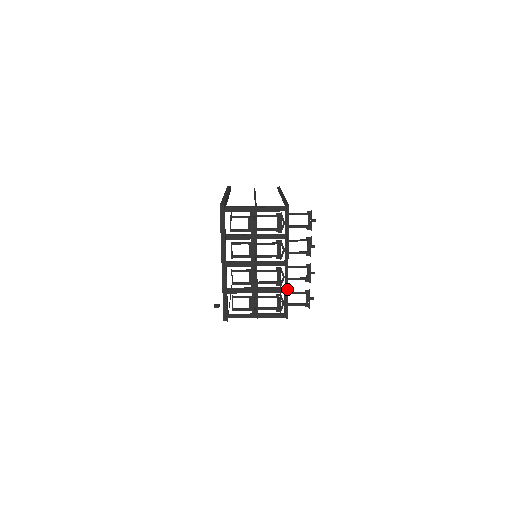
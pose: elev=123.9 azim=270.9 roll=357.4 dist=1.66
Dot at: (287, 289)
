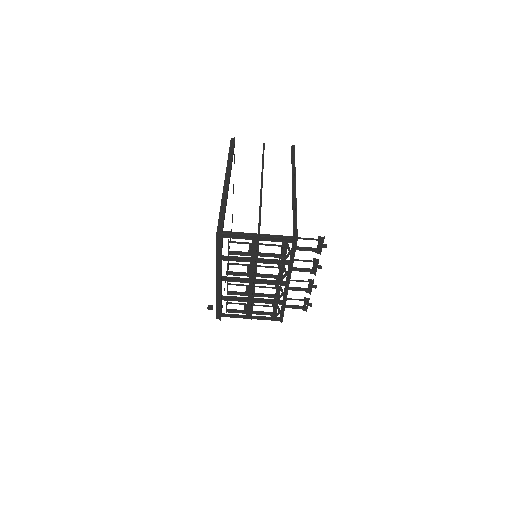
Dot at: (285, 303)
